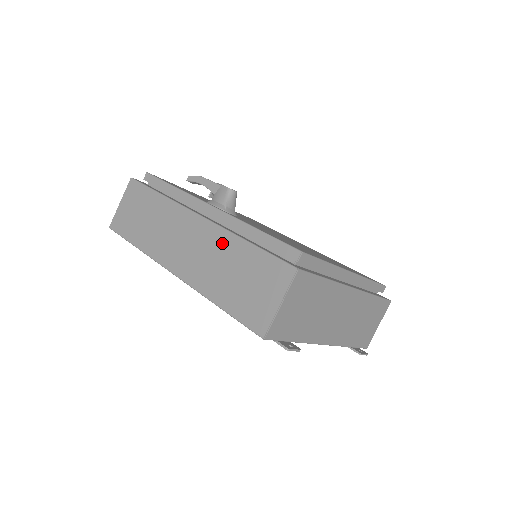
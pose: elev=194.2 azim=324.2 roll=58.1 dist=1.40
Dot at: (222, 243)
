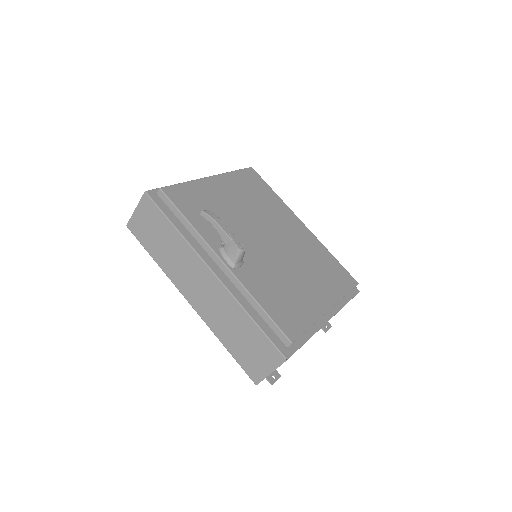
Dot at: (231, 307)
